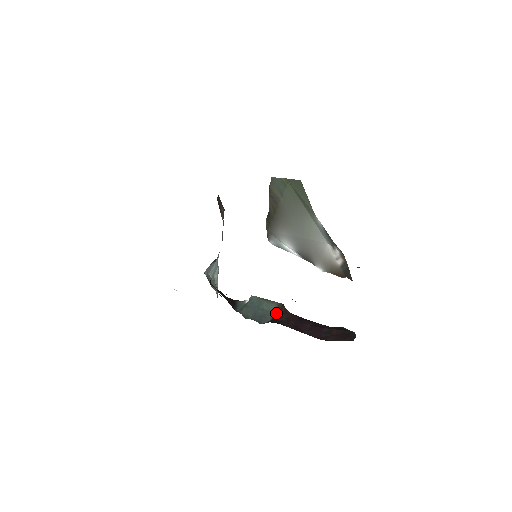
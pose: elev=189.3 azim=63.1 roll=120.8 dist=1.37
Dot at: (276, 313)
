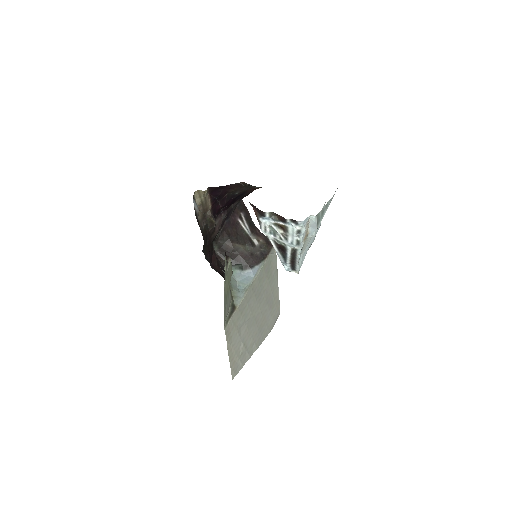
Dot at: occluded
